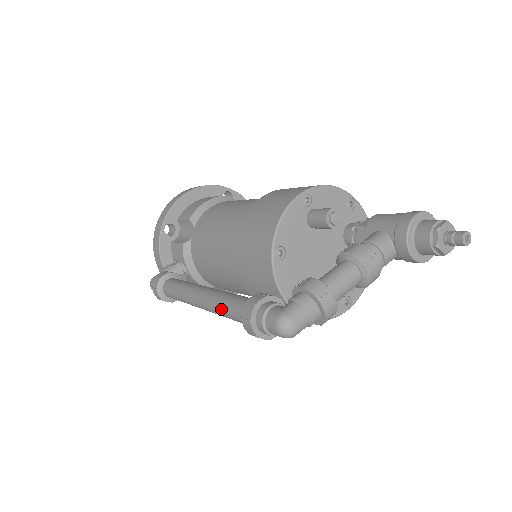
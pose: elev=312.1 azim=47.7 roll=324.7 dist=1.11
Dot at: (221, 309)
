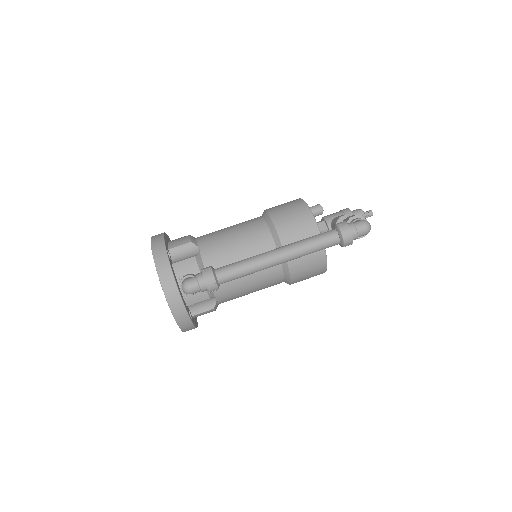
Dot at: (310, 243)
